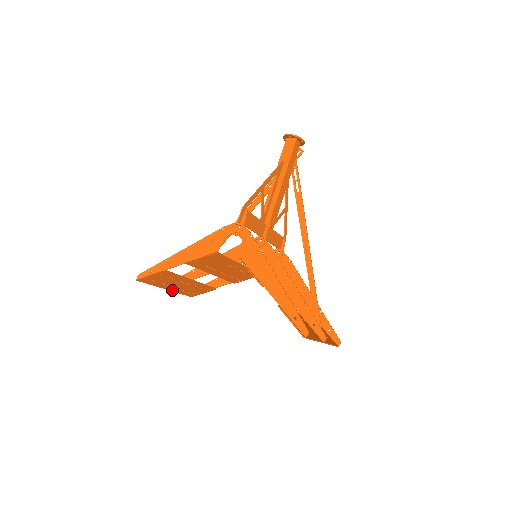
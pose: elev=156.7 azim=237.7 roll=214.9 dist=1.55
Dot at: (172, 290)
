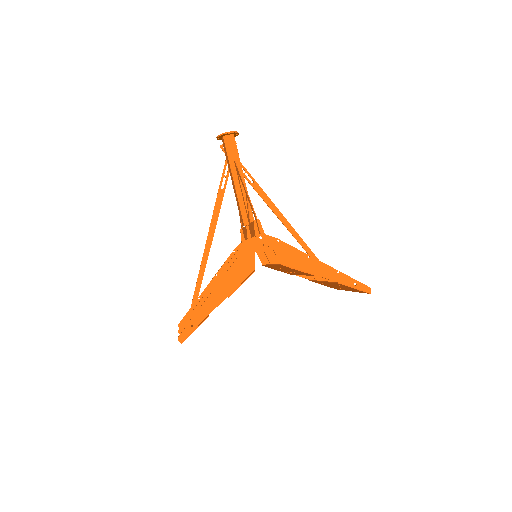
Dot at: occluded
